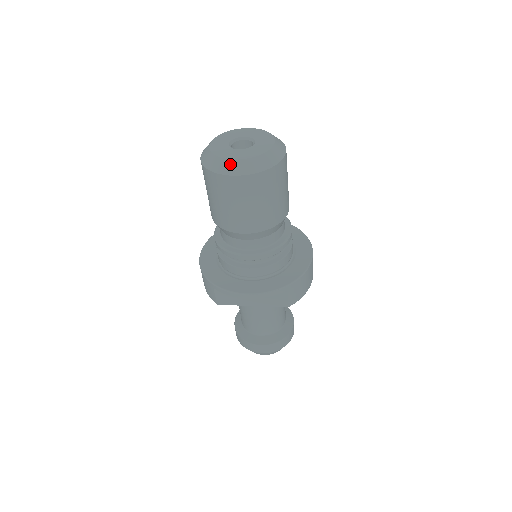
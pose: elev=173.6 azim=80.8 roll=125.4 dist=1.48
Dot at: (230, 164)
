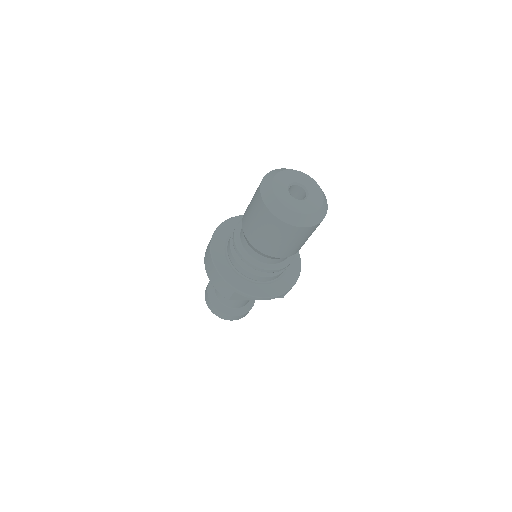
Dot at: (300, 217)
